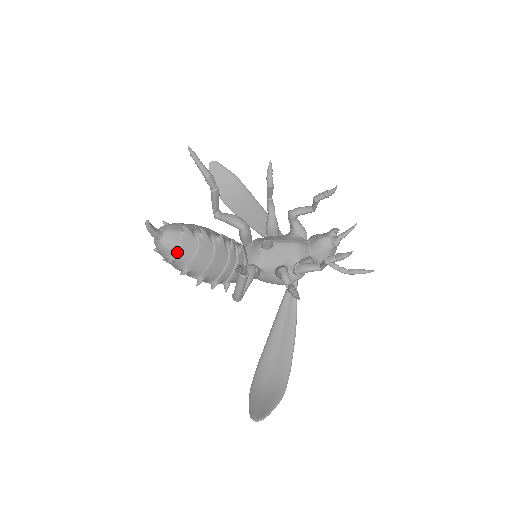
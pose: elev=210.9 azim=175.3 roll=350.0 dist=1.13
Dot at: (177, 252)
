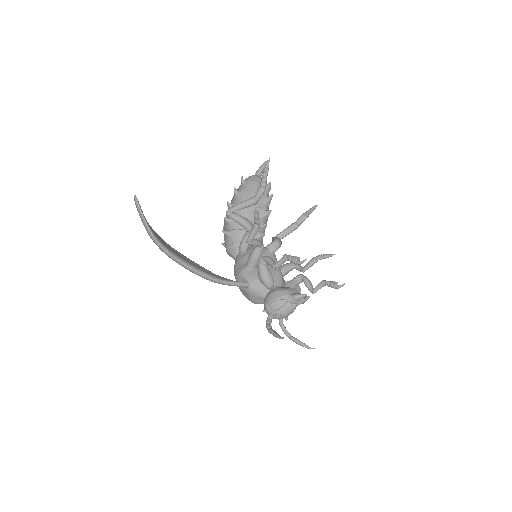
Dot at: (251, 181)
